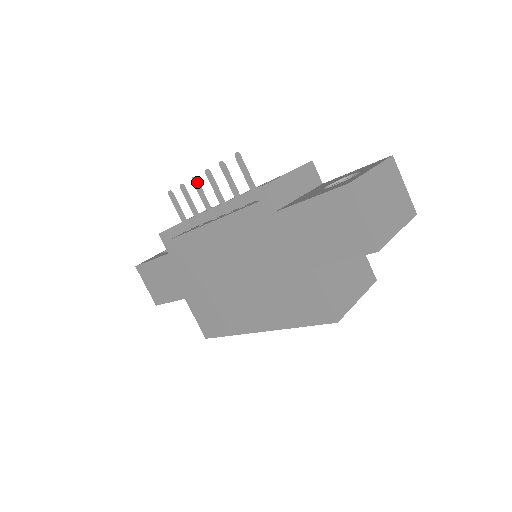
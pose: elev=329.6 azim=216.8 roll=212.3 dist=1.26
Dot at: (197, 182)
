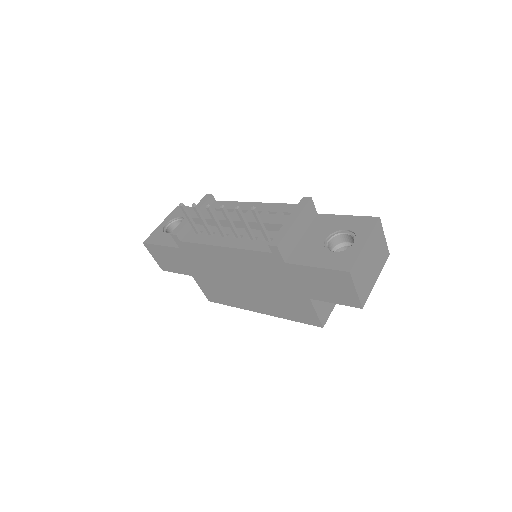
Dot at: (210, 209)
